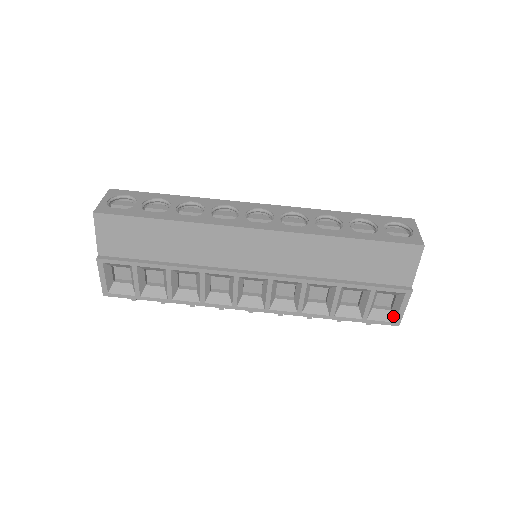
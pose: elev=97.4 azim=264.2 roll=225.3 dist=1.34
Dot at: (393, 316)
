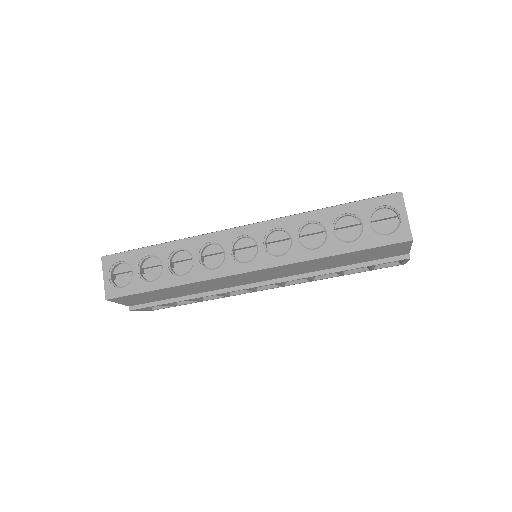
Dot at: (398, 261)
